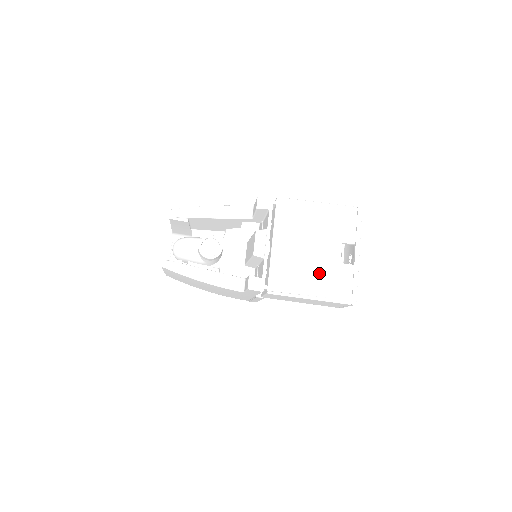
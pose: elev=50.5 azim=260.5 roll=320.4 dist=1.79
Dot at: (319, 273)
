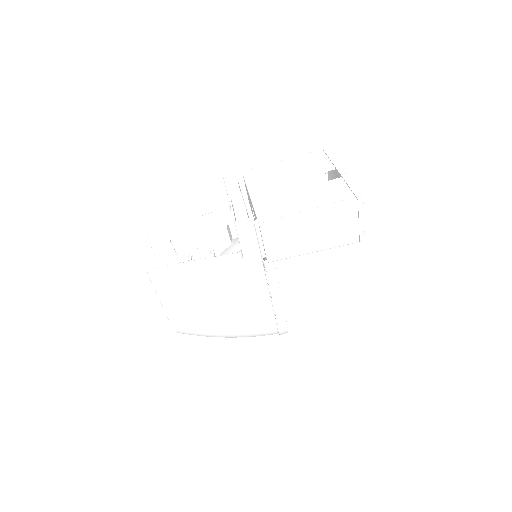
Dot at: (308, 194)
